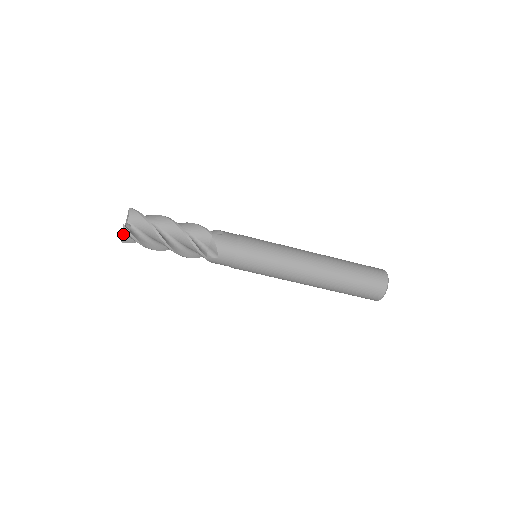
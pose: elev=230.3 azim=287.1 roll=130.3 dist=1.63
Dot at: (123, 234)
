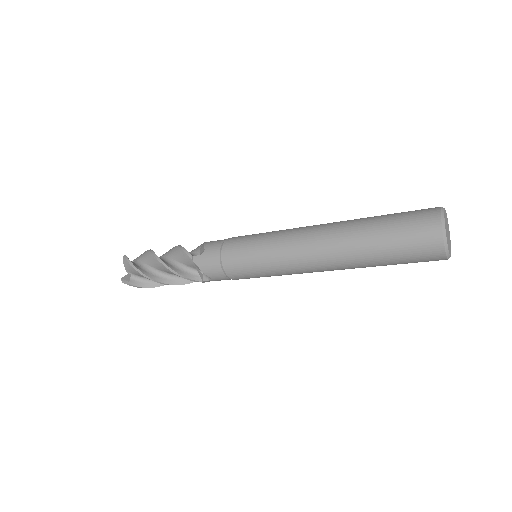
Dot at: occluded
